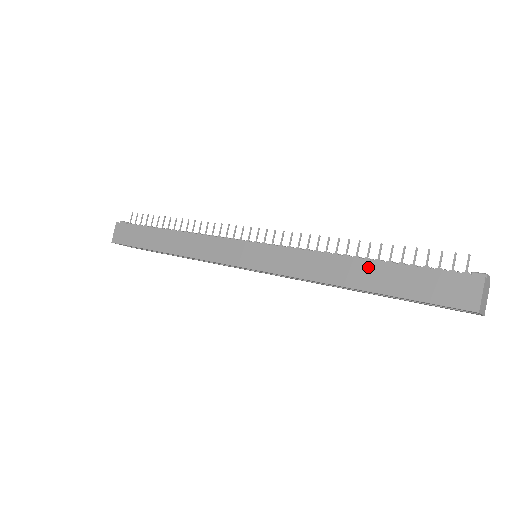
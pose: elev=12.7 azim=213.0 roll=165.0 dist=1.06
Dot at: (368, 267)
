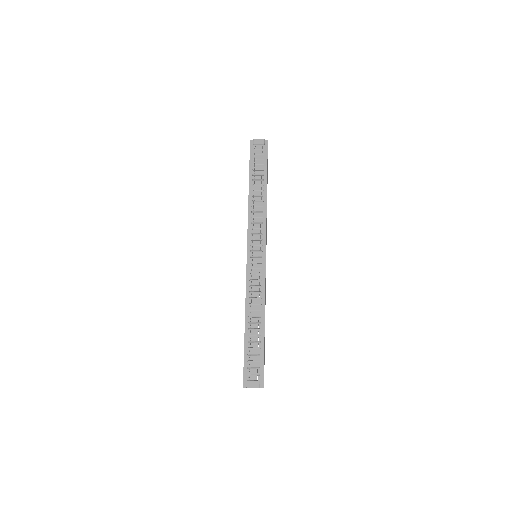
Dot at: (245, 330)
